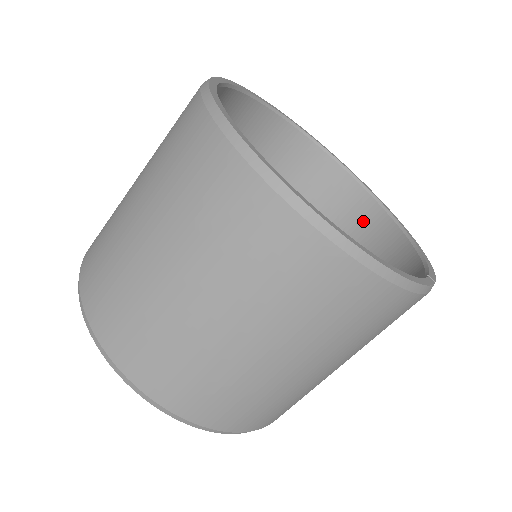
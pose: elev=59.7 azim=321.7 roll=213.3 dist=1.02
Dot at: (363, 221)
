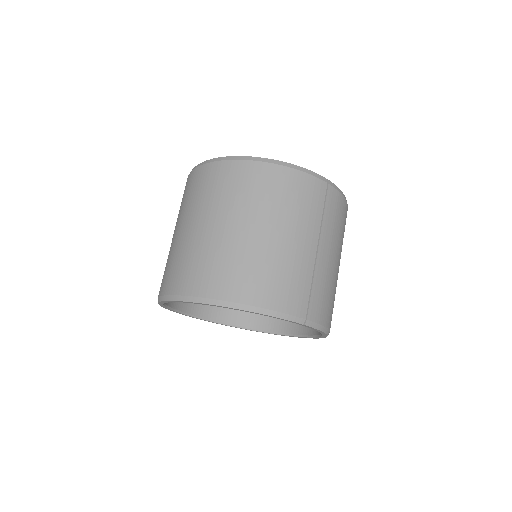
Dot at: occluded
